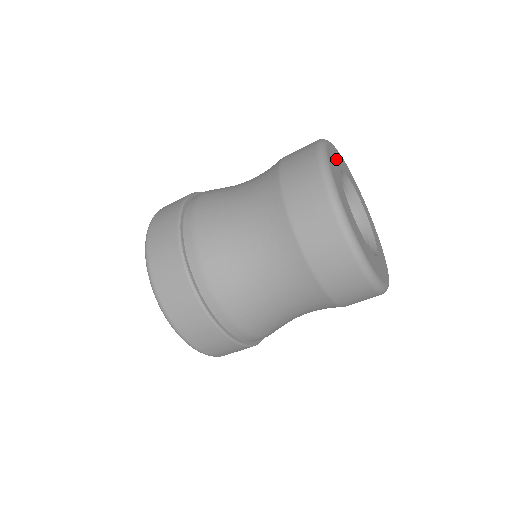
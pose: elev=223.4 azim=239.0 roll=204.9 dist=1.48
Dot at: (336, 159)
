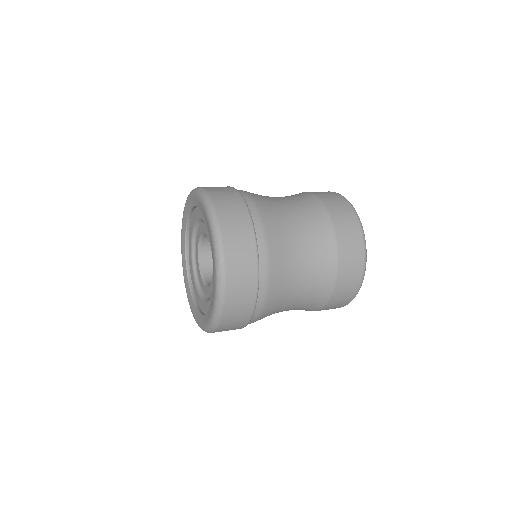
Dot at: occluded
